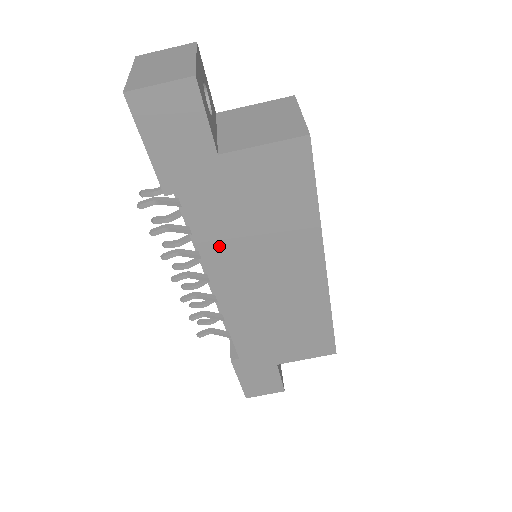
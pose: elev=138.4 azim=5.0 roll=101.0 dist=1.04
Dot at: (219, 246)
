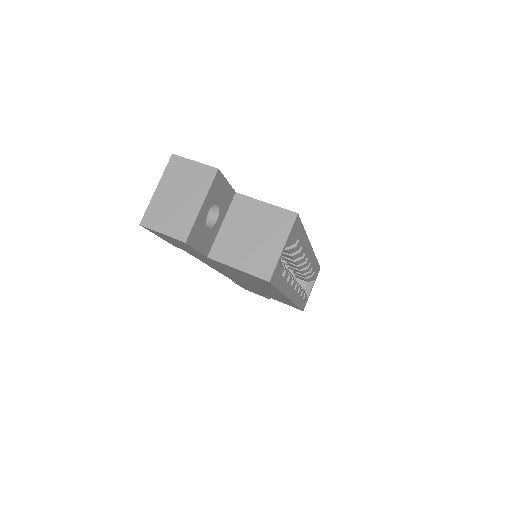
Dot at: (215, 267)
